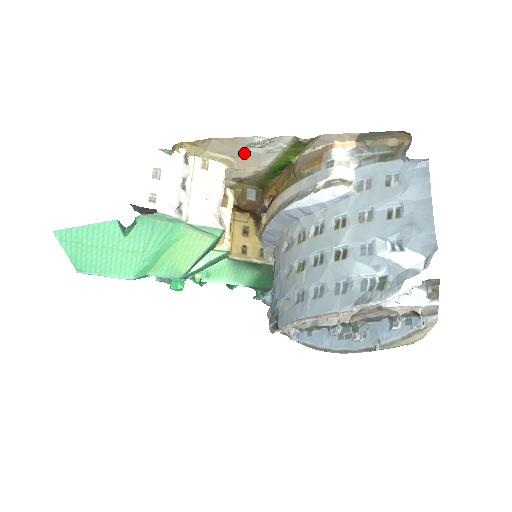
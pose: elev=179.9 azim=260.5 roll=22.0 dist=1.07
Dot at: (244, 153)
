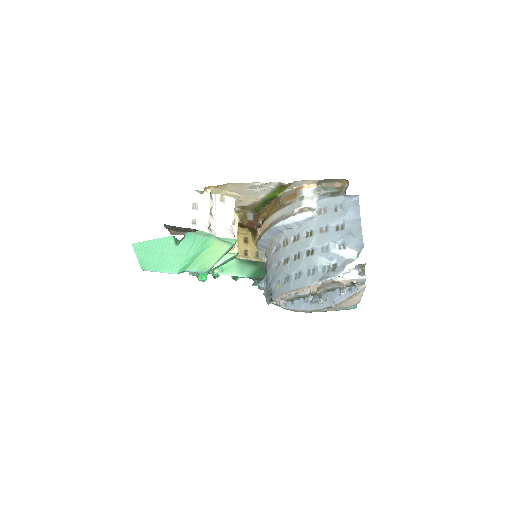
Dot at: (247, 191)
